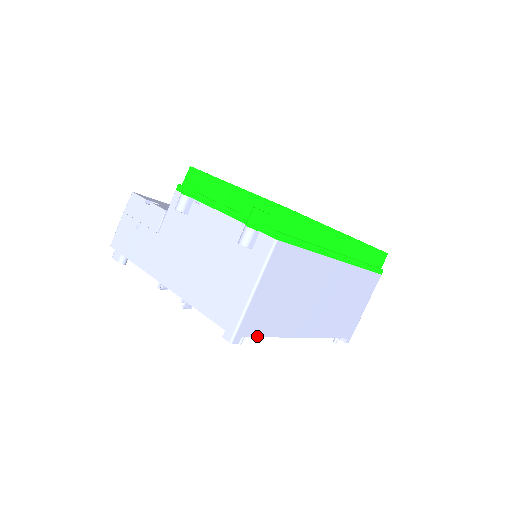
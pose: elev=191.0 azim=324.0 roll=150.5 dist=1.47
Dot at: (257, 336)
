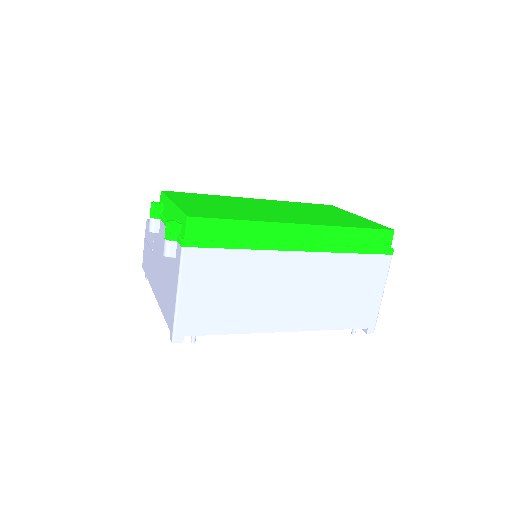
Dot at: (206, 334)
